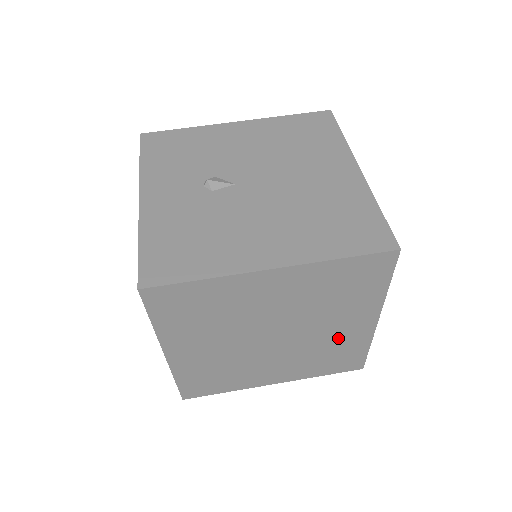
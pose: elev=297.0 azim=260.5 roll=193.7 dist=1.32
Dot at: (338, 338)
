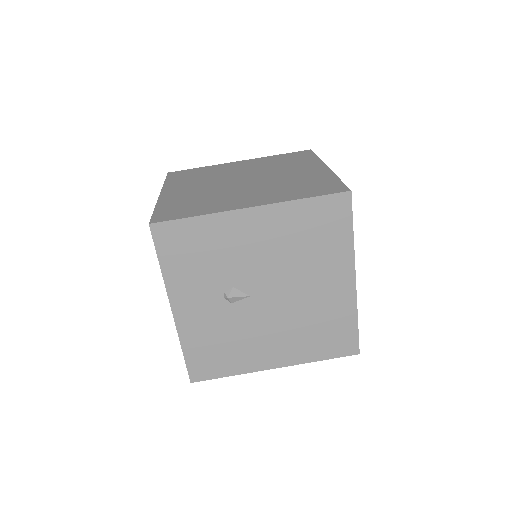
Dot at: occluded
